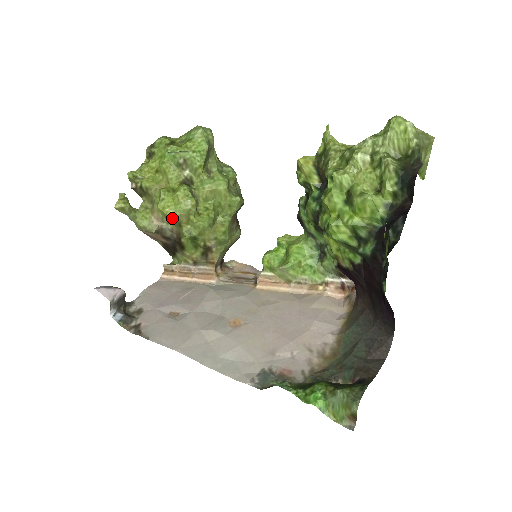
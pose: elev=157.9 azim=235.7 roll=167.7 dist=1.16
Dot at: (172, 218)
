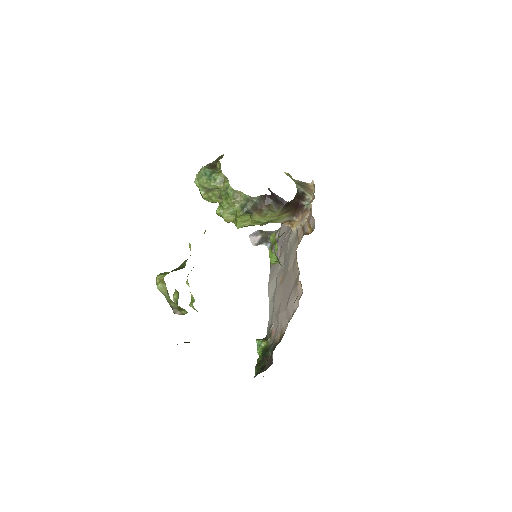
Dot at: occluded
